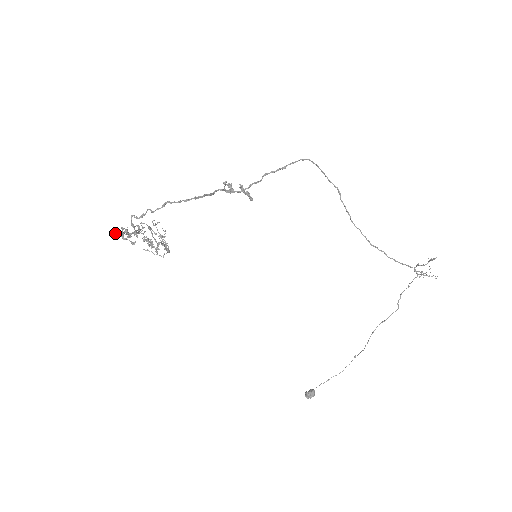
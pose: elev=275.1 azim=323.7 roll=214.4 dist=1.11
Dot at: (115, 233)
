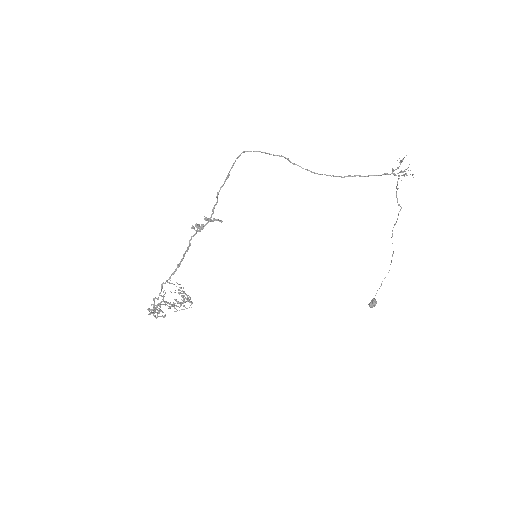
Dot at: (149, 314)
